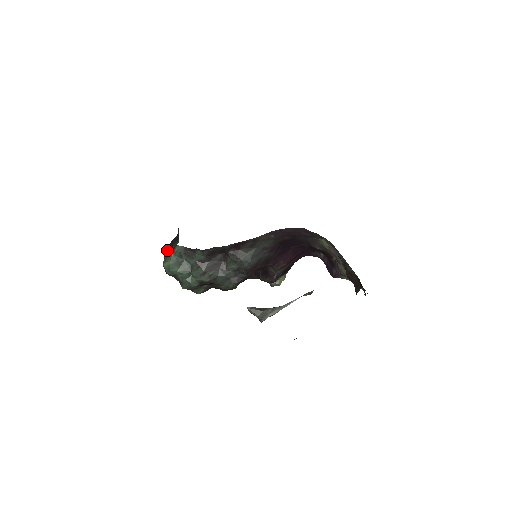
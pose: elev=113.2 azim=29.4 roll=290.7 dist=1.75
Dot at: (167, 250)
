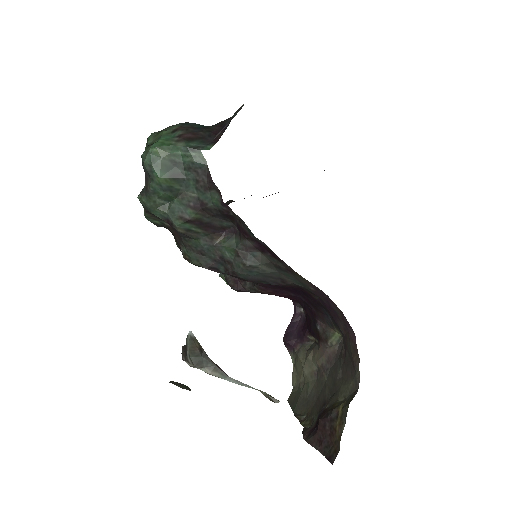
Dot at: (179, 133)
